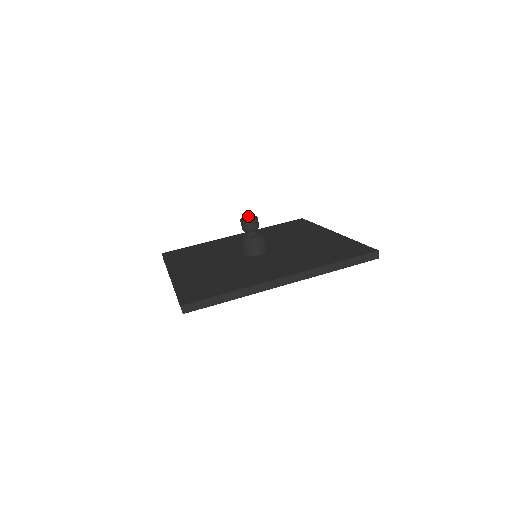
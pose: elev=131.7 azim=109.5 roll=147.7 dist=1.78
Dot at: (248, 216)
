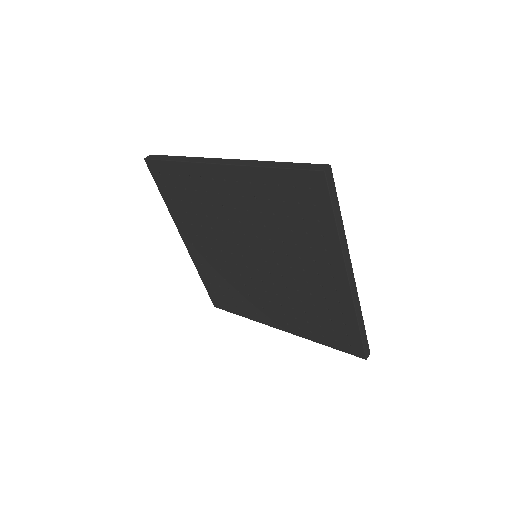
Dot at: occluded
